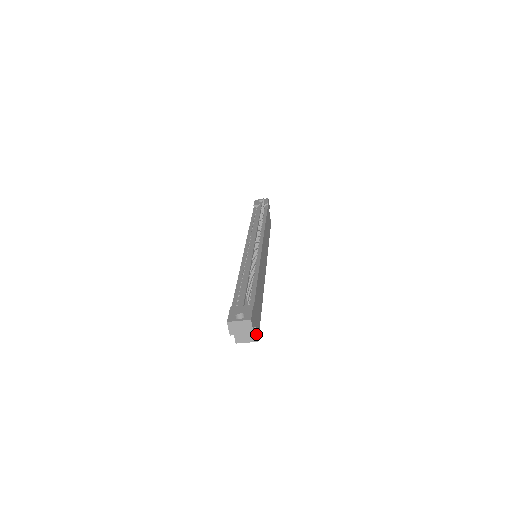
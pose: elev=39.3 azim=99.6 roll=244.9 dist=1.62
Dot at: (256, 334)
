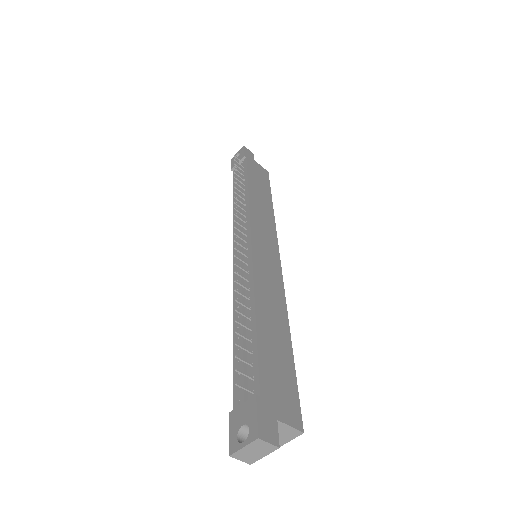
Dot at: (292, 428)
